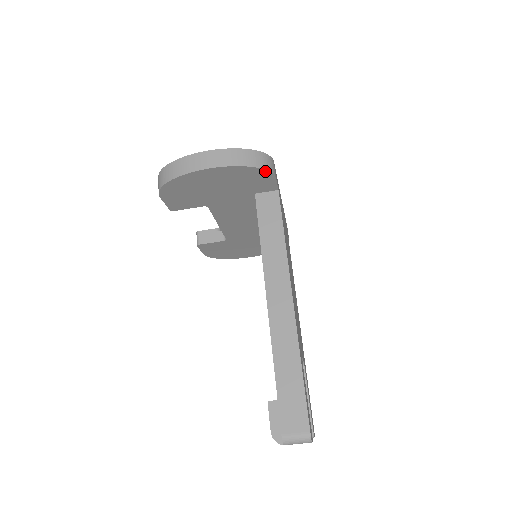
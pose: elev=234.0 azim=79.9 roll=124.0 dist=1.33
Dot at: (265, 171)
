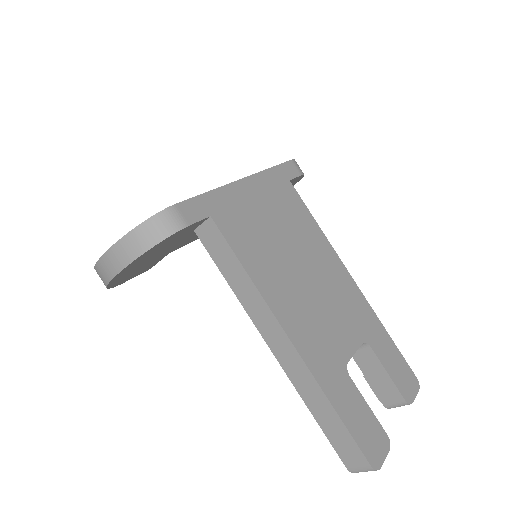
Dot at: (168, 237)
